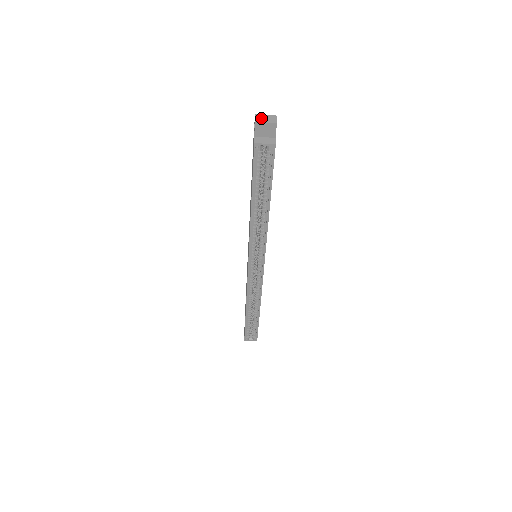
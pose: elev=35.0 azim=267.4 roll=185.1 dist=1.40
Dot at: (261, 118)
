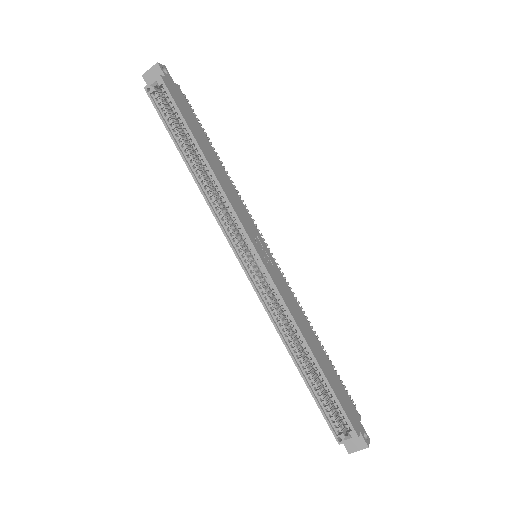
Dot at: (150, 73)
